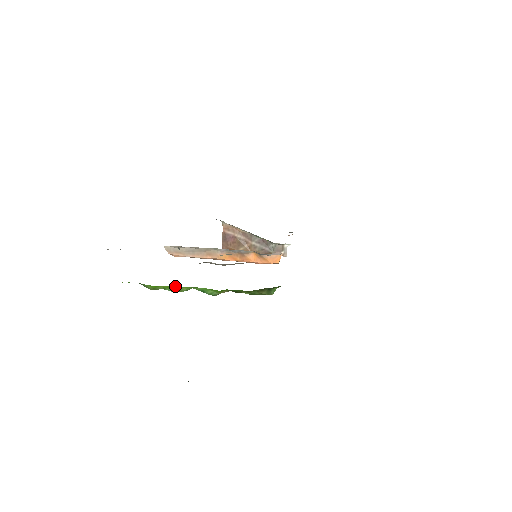
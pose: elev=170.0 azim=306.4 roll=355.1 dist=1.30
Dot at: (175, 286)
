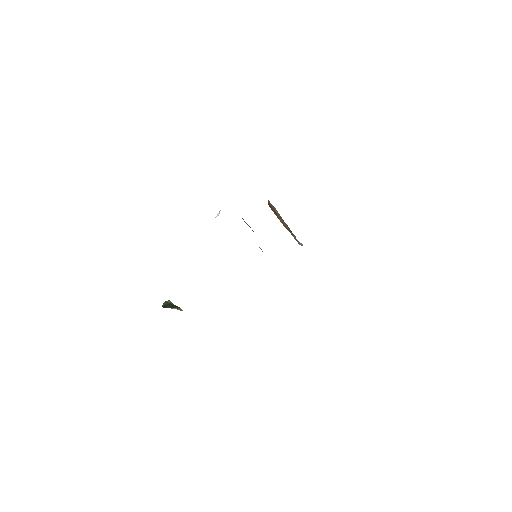
Dot at: occluded
